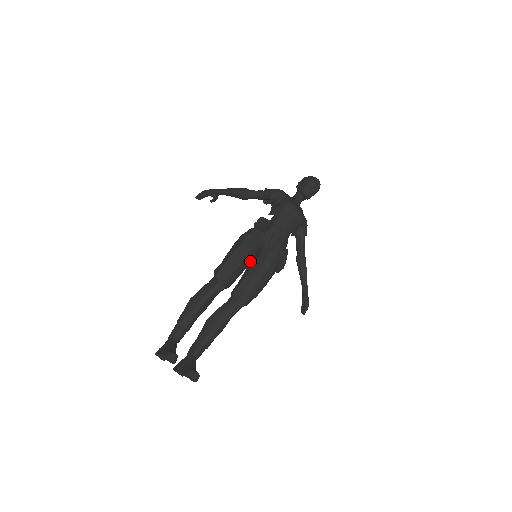
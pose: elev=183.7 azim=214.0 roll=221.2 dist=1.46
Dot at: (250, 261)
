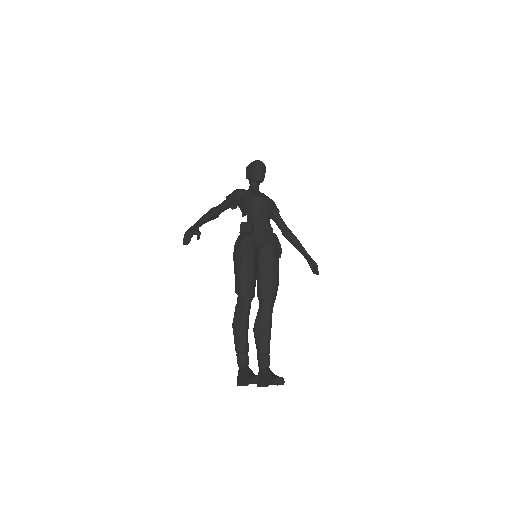
Dot at: (256, 264)
